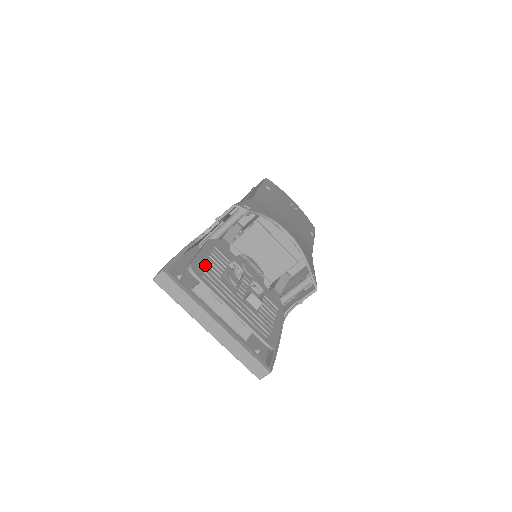
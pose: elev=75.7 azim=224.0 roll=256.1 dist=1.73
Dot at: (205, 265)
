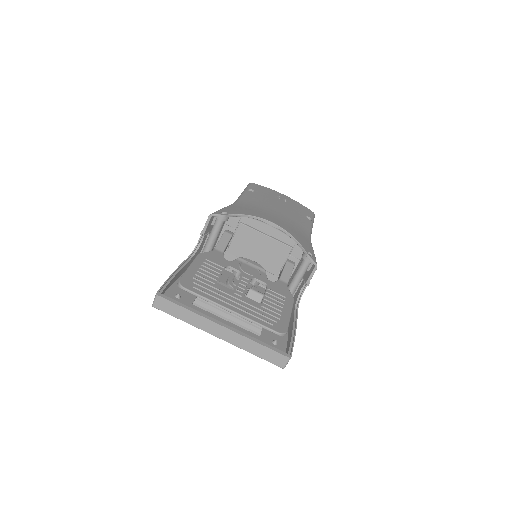
Dot at: (195, 277)
